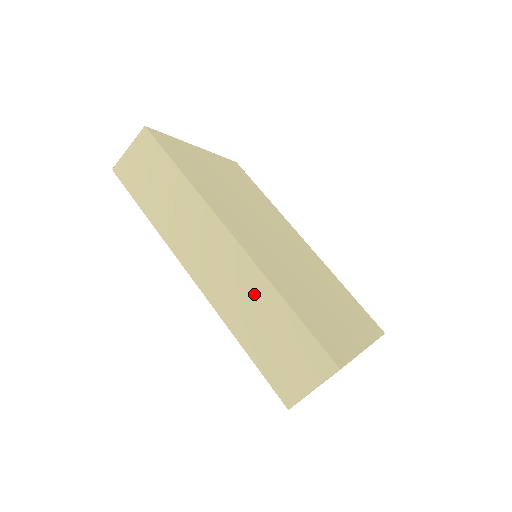
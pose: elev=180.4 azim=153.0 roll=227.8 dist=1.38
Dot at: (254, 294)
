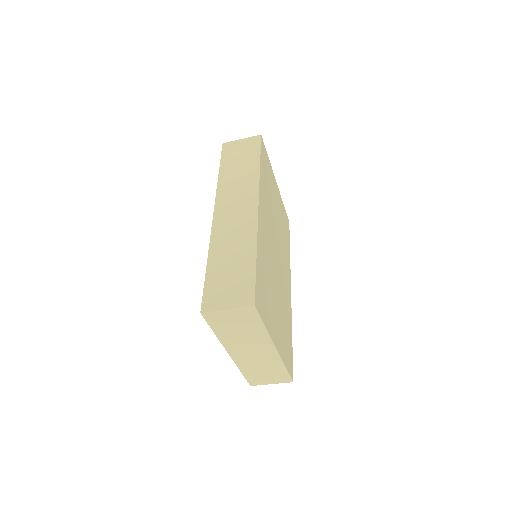
Dot at: (242, 241)
